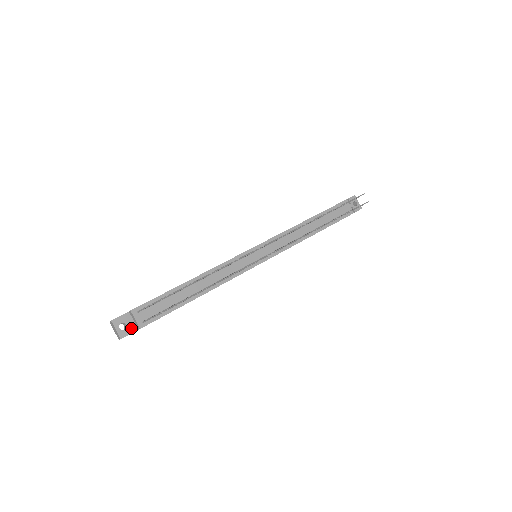
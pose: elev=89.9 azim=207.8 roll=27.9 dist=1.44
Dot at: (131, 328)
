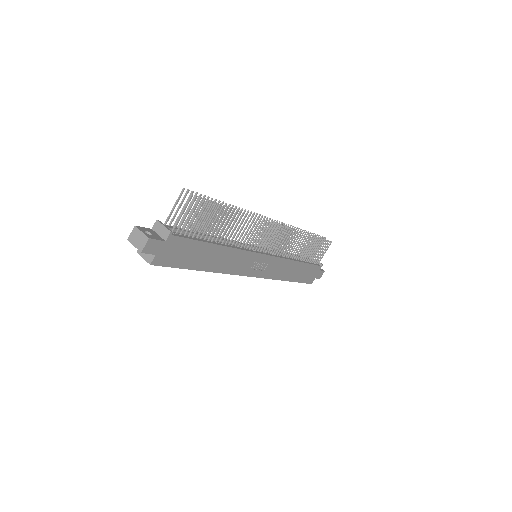
Dot at: (157, 237)
